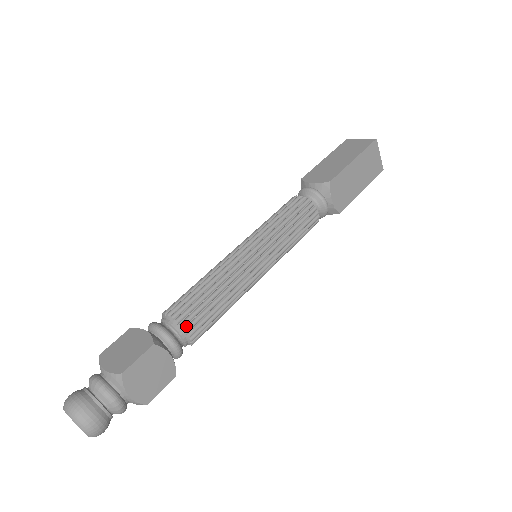
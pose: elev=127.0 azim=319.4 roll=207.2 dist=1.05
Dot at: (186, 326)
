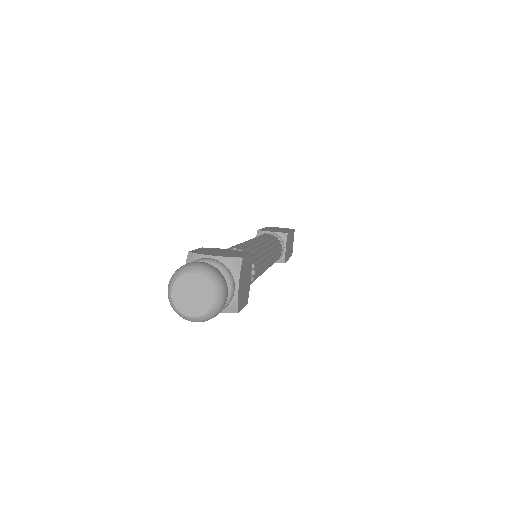
Dot at: (252, 262)
